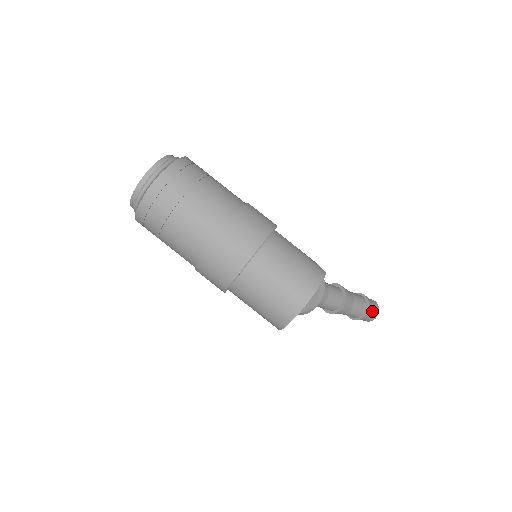
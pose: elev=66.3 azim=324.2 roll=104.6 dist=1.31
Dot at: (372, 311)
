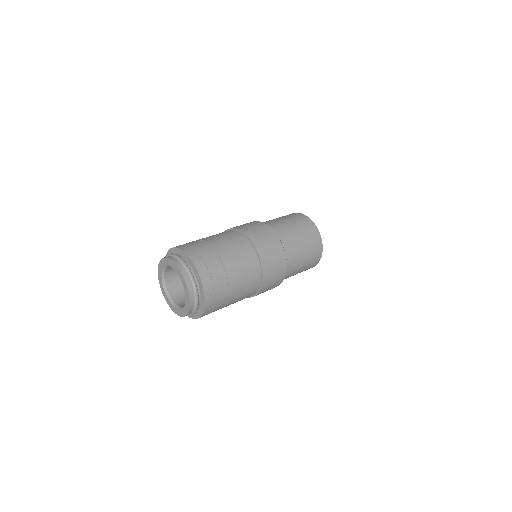
Dot at: occluded
